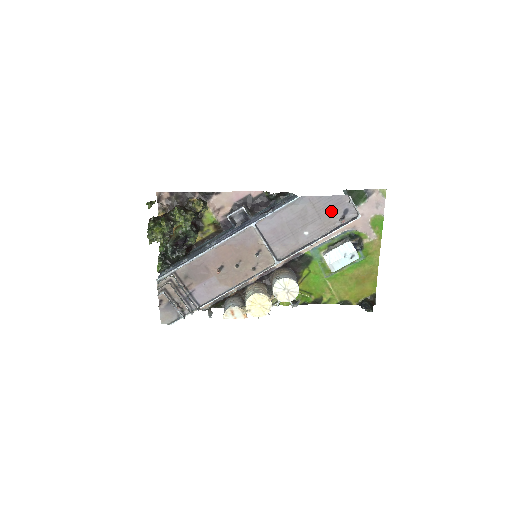
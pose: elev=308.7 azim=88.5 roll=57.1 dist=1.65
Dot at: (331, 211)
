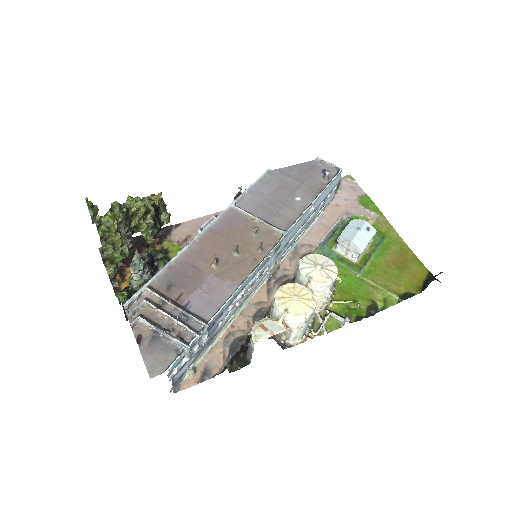
Dot at: (309, 175)
